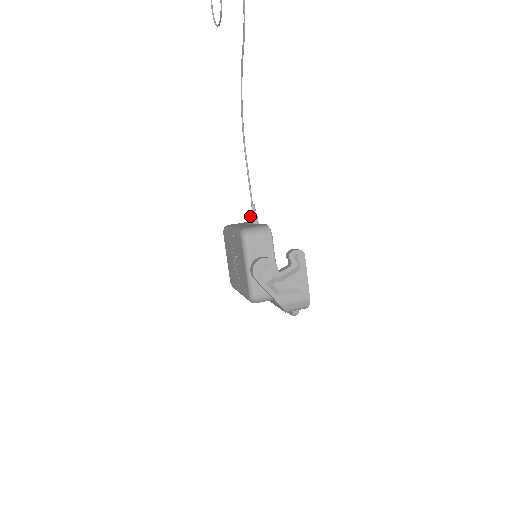
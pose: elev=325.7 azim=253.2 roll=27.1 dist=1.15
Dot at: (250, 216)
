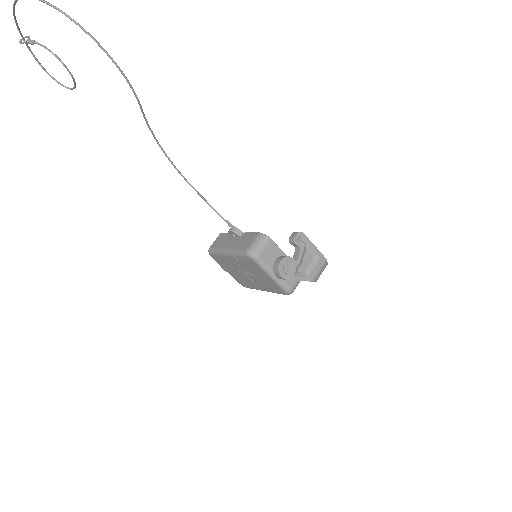
Dot at: (232, 232)
